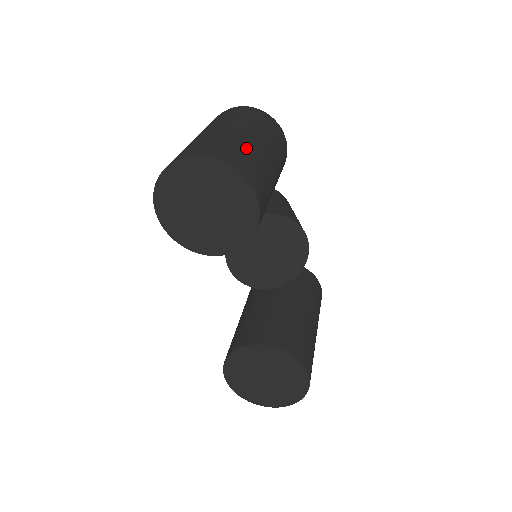
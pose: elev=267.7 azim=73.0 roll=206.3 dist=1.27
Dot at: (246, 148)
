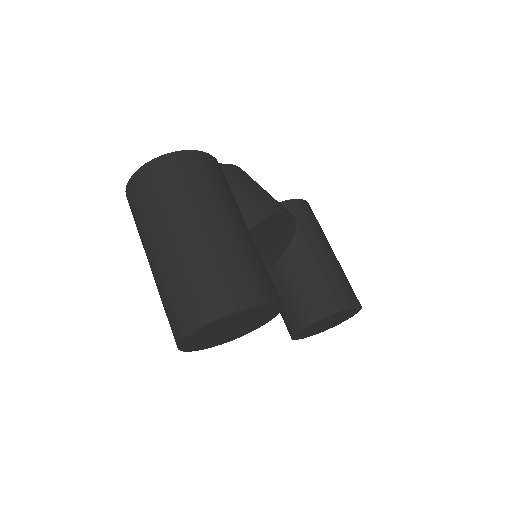
Dot at: (220, 258)
